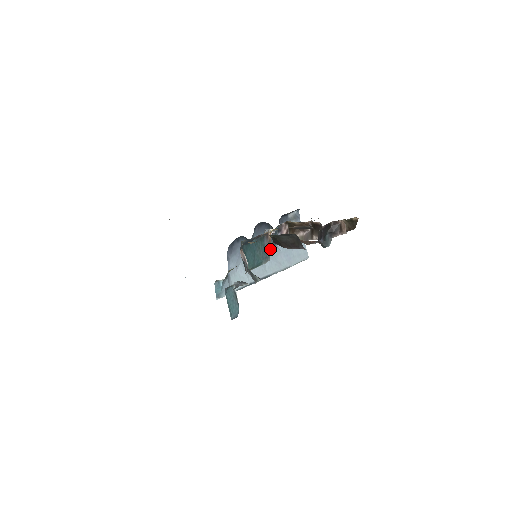
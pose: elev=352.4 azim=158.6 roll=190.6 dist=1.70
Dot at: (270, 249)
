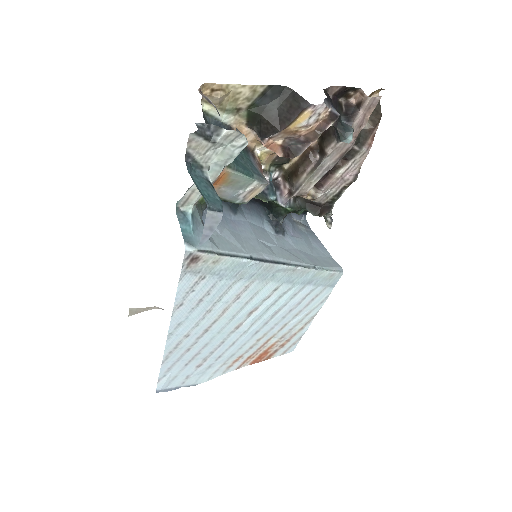
Dot at: (274, 236)
